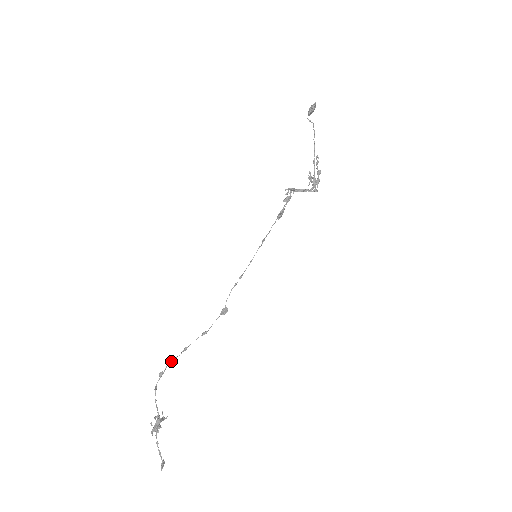
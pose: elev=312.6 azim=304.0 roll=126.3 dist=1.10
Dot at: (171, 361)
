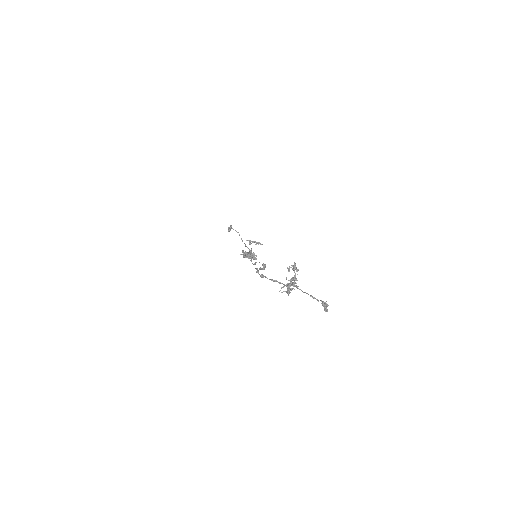
Dot at: (257, 269)
